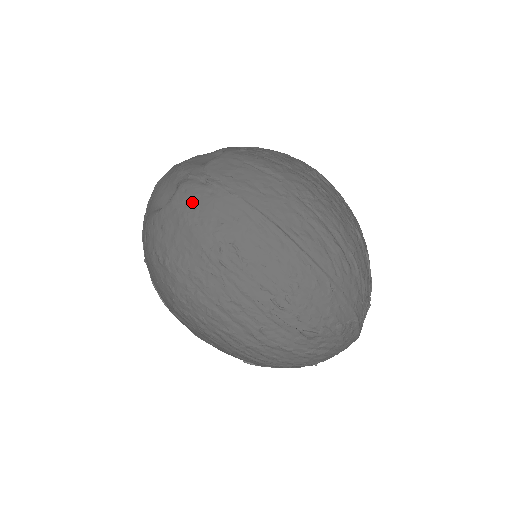
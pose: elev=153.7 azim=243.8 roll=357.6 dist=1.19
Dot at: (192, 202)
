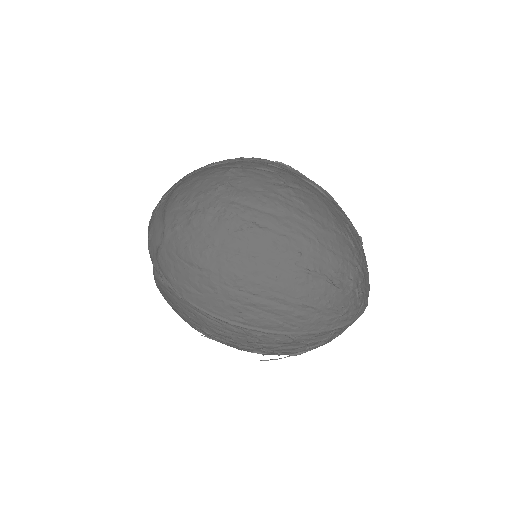
Dot at: (165, 296)
